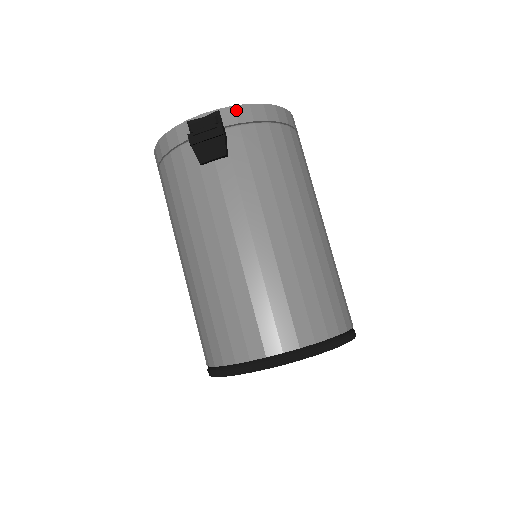
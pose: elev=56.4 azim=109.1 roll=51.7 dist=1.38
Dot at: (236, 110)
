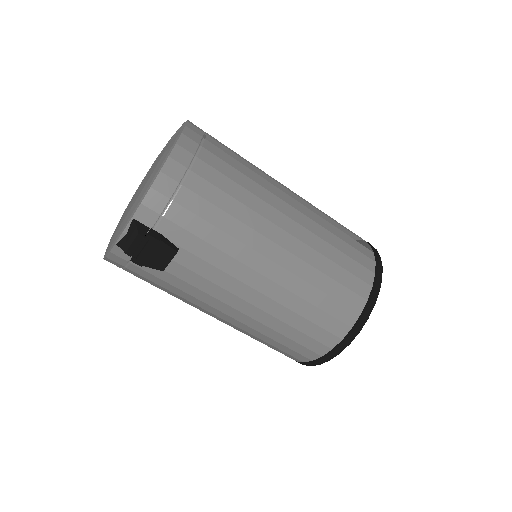
Dot at: (146, 205)
